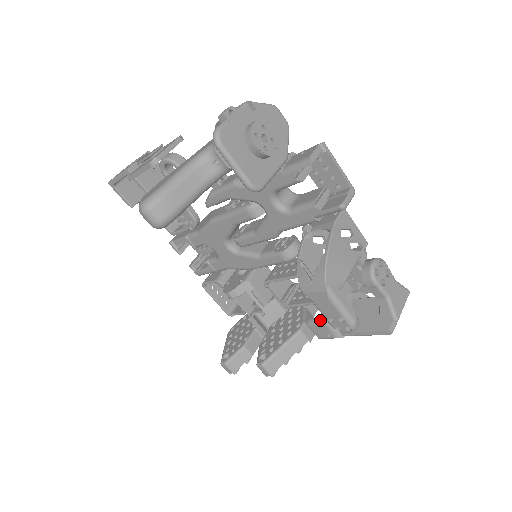
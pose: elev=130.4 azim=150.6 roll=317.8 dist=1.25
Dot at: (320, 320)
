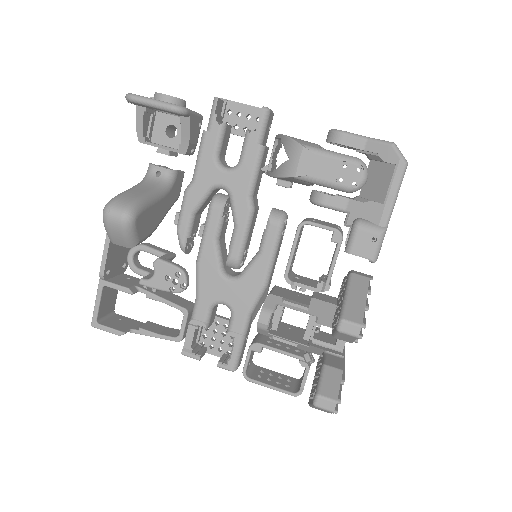
Dot at: (351, 232)
